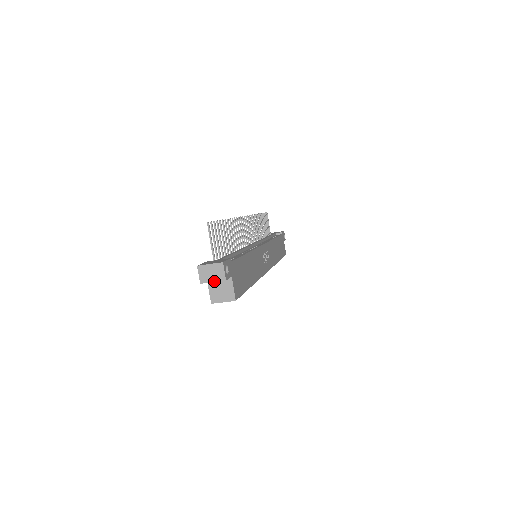
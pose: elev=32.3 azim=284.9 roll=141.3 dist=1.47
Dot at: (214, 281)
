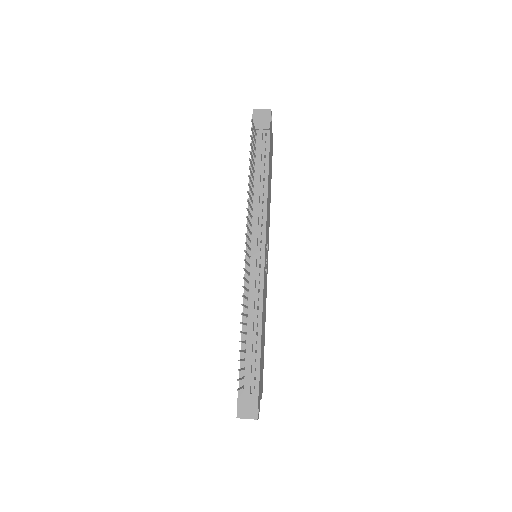
Dot at: occluded
